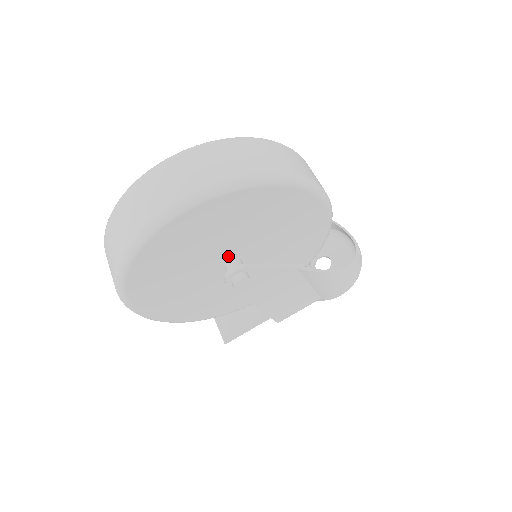
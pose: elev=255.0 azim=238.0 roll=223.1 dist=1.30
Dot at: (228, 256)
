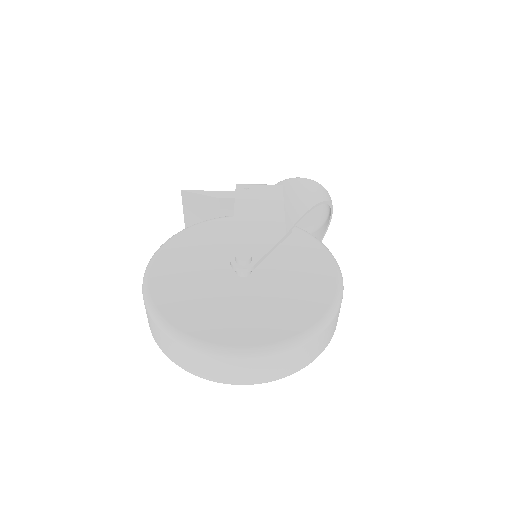
Dot at: occluded
